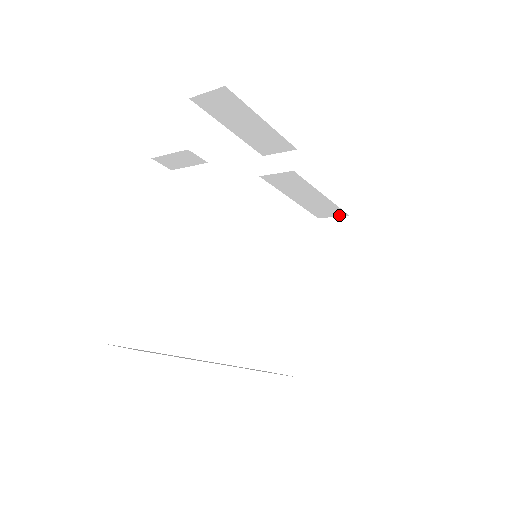
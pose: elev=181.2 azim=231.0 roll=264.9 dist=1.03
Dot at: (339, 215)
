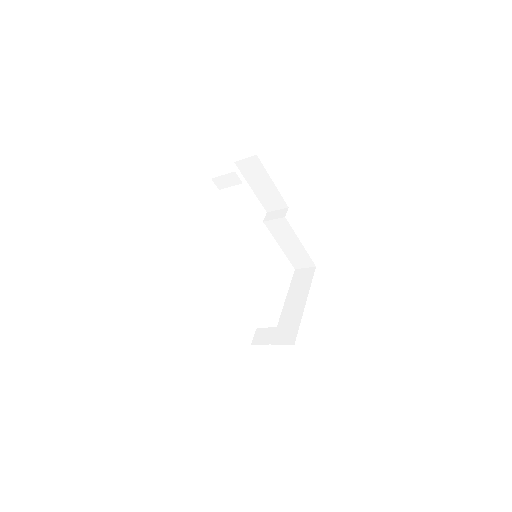
Dot at: (309, 266)
